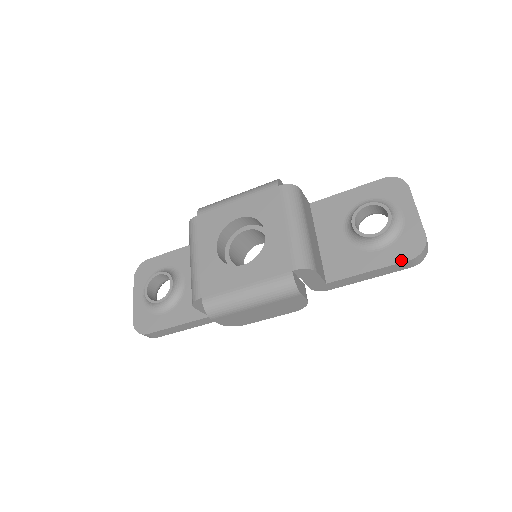
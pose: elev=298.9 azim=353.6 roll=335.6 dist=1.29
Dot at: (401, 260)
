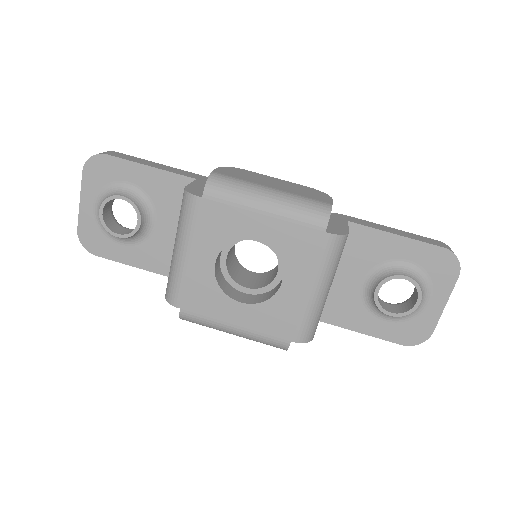
Dot at: (395, 341)
